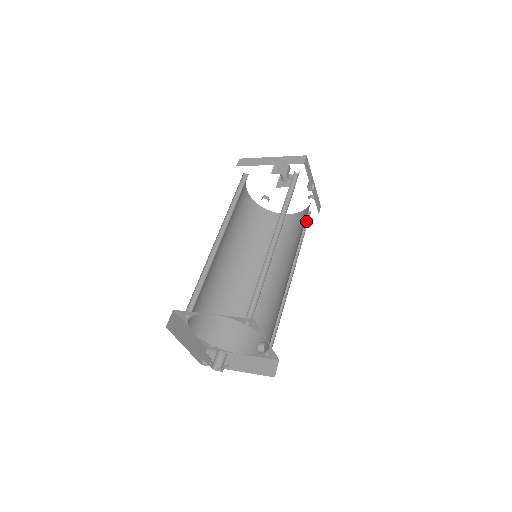
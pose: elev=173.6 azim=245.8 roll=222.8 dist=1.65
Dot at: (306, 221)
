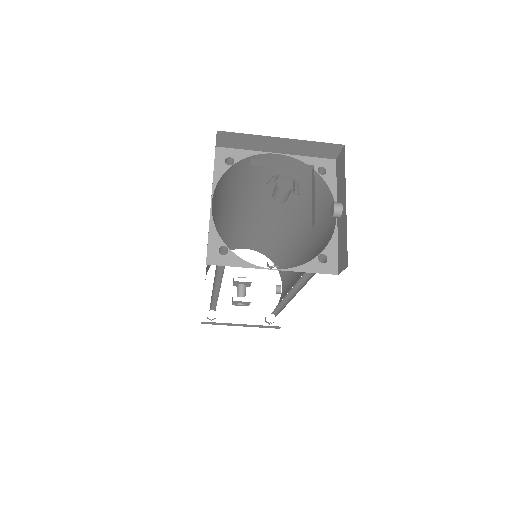
Dot at: occluded
